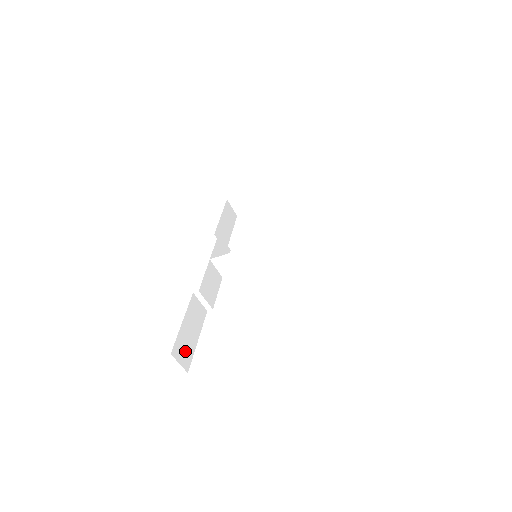
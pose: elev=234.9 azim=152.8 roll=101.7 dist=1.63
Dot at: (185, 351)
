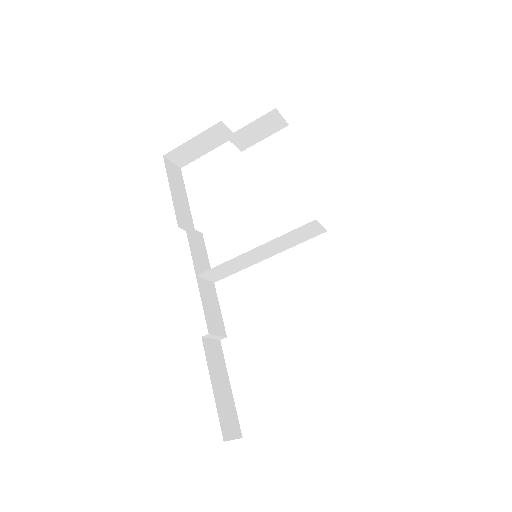
Dot at: (230, 418)
